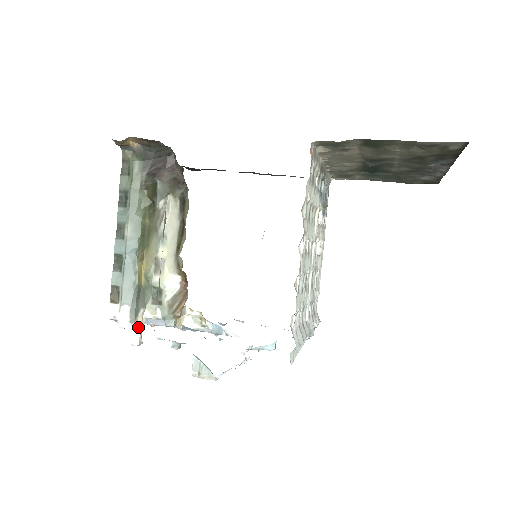
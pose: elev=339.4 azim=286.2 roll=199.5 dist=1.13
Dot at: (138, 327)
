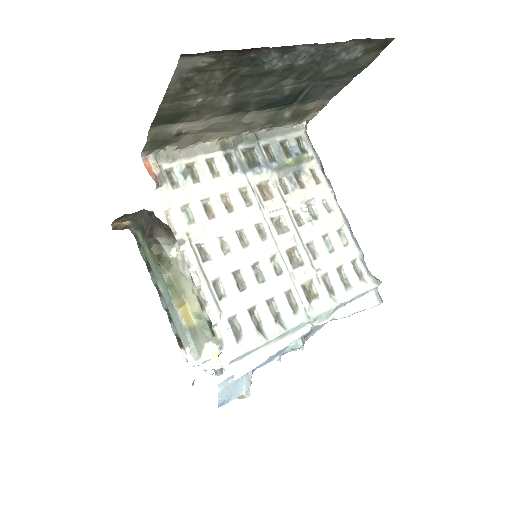
Dot at: (212, 360)
